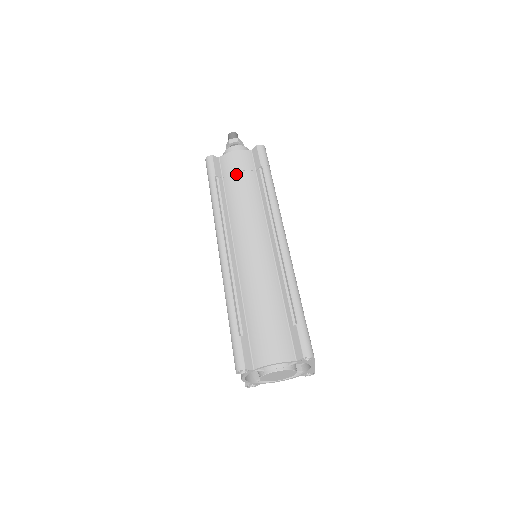
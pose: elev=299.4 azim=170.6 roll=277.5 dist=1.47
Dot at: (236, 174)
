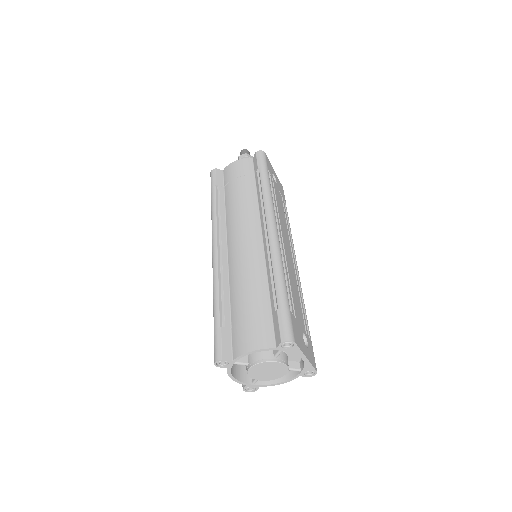
Dot at: (235, 180)
